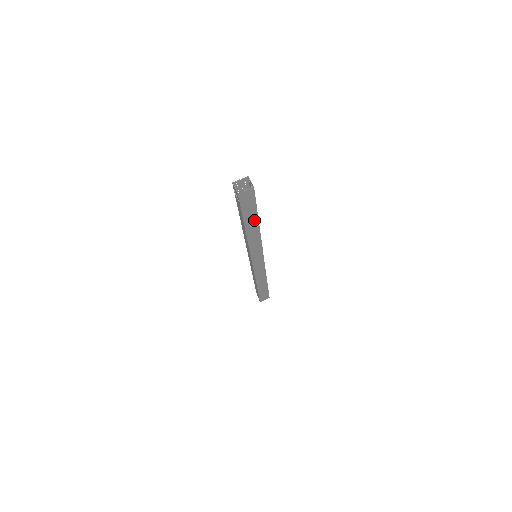
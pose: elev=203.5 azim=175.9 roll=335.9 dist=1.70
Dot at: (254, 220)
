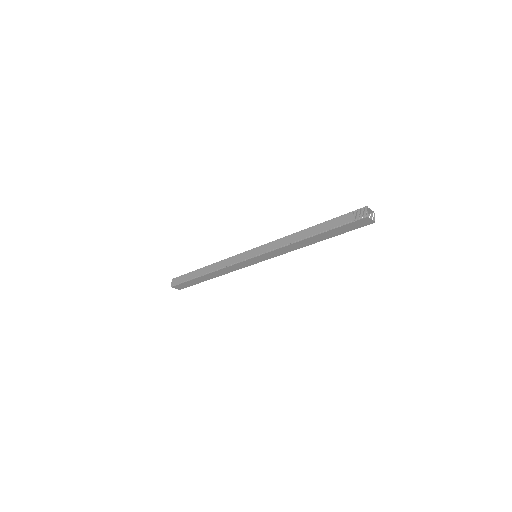
Dot at: (324, 237)
